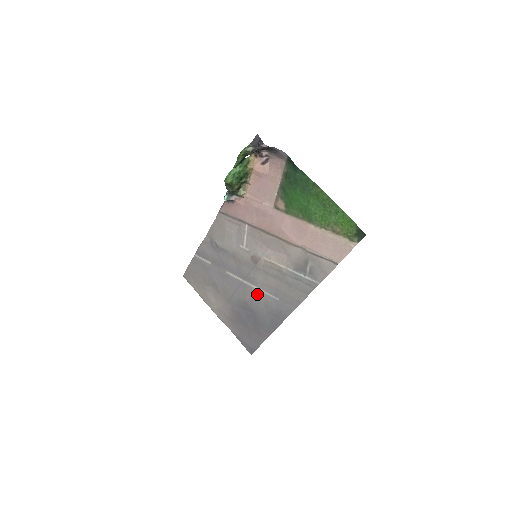
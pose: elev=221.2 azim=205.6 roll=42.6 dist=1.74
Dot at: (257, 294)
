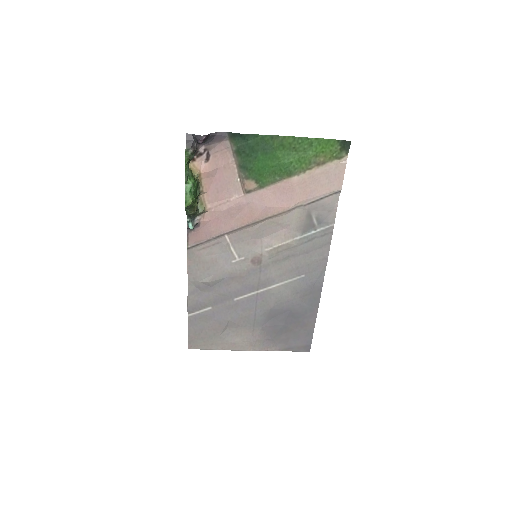
Dot at: (280, 291)
